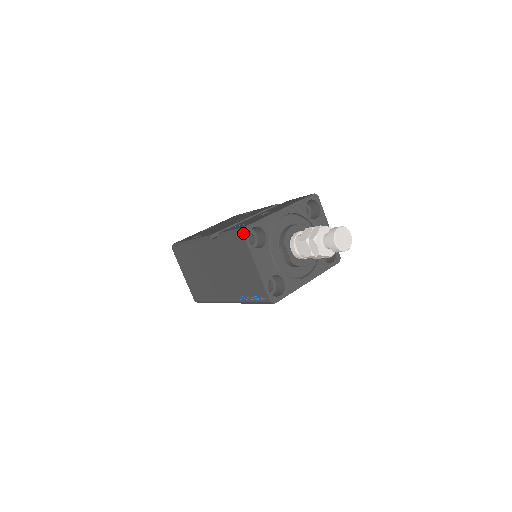
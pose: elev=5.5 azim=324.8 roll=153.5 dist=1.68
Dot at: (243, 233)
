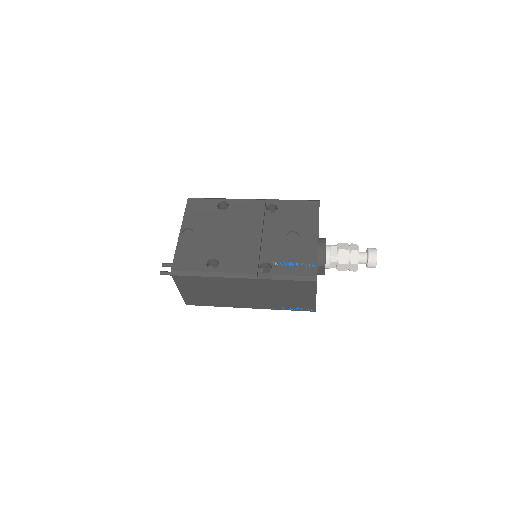
Dot at: occluded
